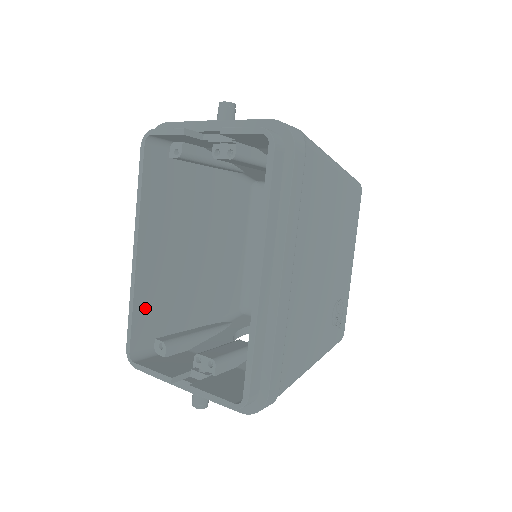
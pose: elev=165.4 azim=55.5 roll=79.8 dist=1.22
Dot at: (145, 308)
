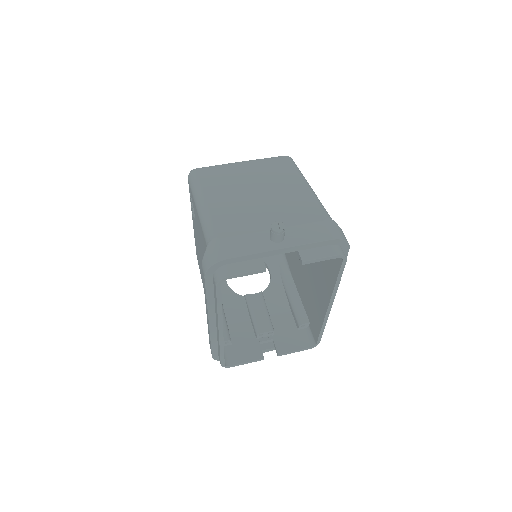
Dot at: occluded
